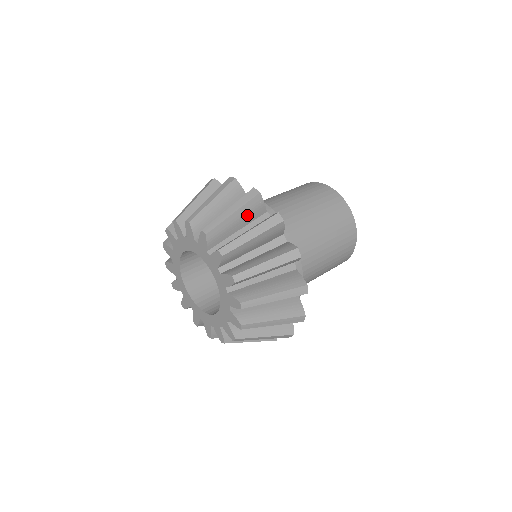
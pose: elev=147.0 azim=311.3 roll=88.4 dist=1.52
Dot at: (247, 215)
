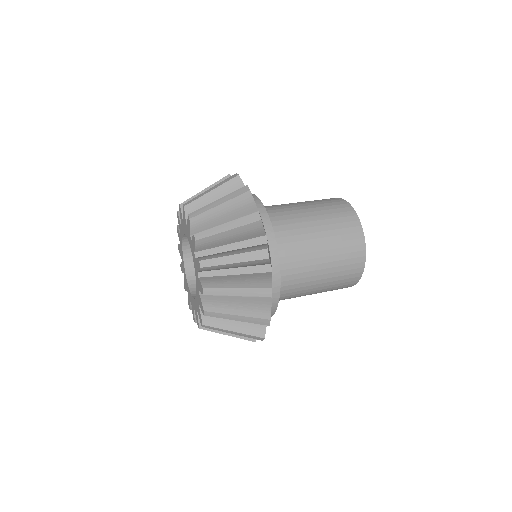
Dot at: (243, 234)
